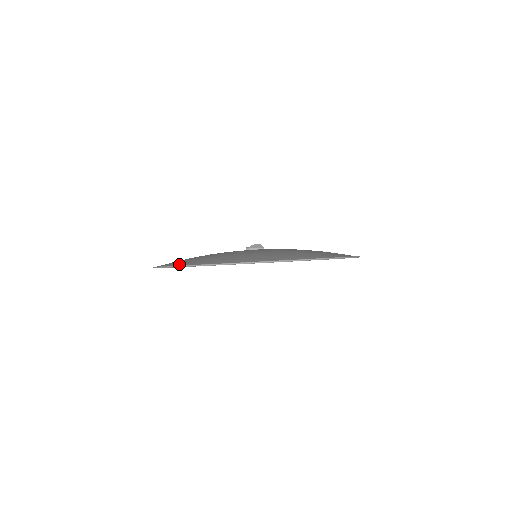
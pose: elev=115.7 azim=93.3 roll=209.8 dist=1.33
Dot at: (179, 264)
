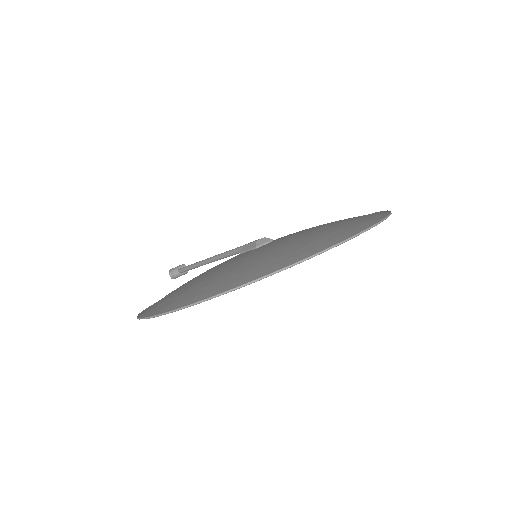
Dot at: (229, 286)
